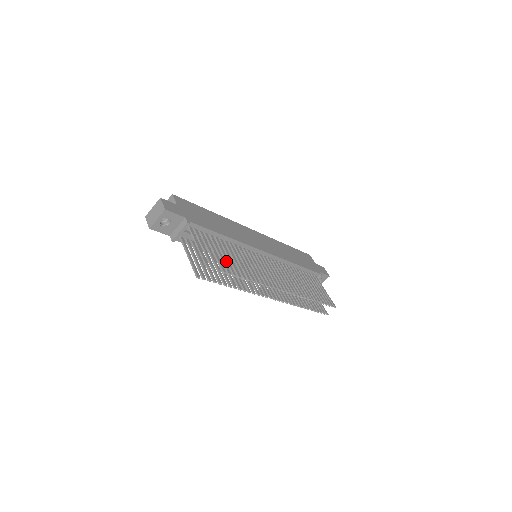
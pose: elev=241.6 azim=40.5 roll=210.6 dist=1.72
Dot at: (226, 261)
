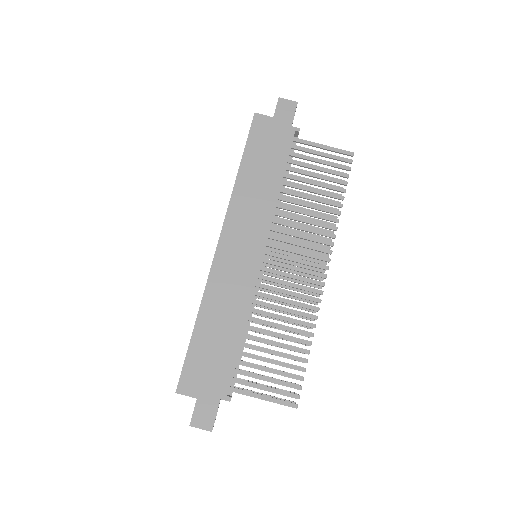
Dot at: occluded
